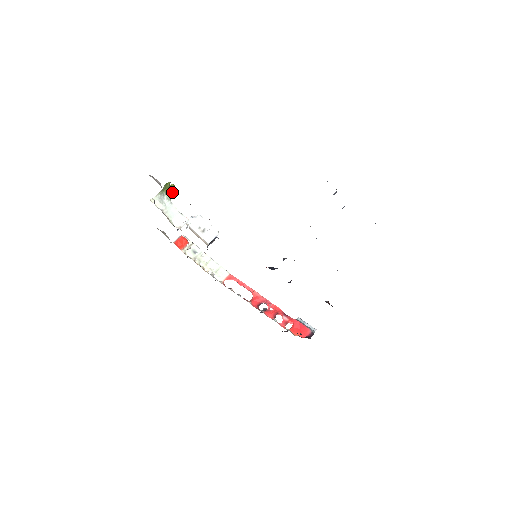
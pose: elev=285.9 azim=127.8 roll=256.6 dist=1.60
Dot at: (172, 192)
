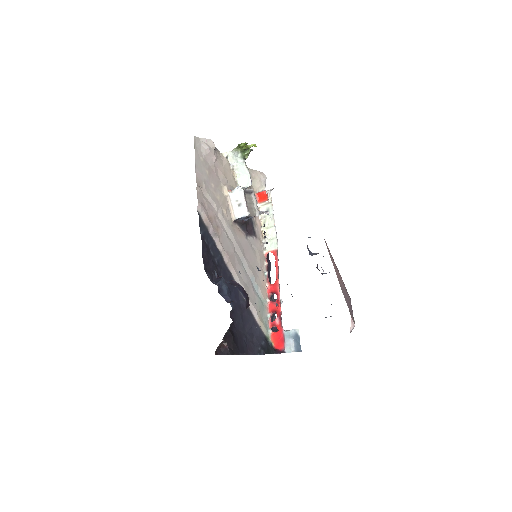
Dot at: (247, 152)
